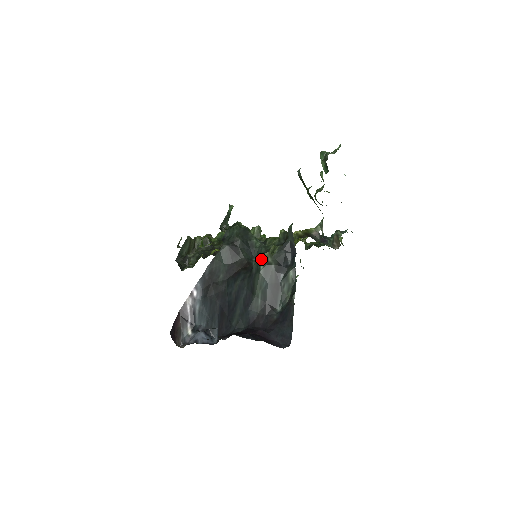
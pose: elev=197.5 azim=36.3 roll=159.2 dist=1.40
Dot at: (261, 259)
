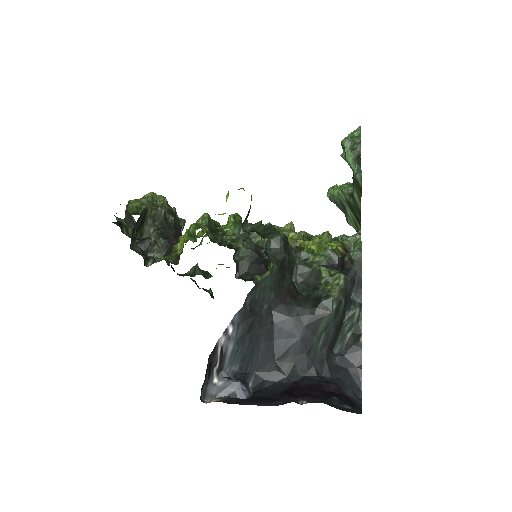
Dot at: (334, 295)
